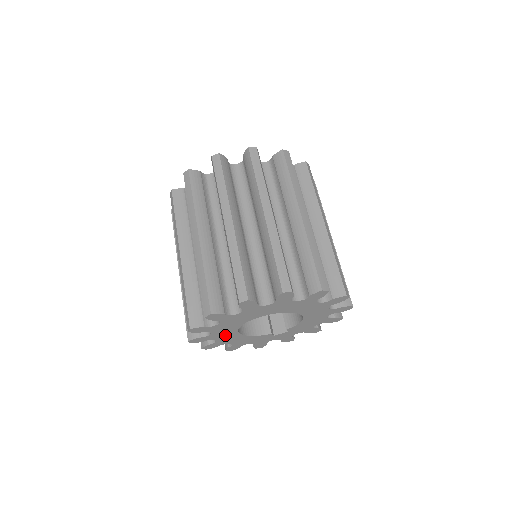
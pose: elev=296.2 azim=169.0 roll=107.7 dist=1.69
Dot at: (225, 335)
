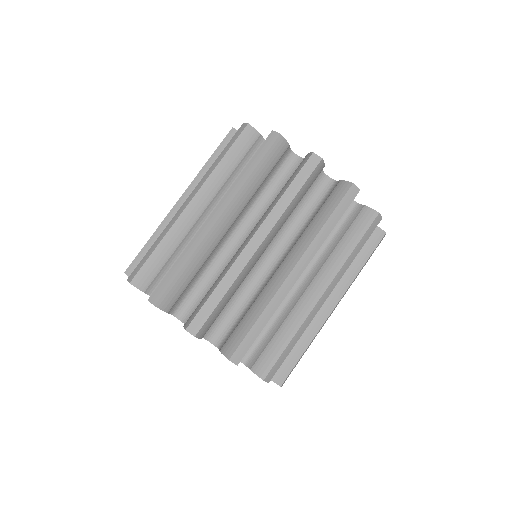
Dot at: occluded
